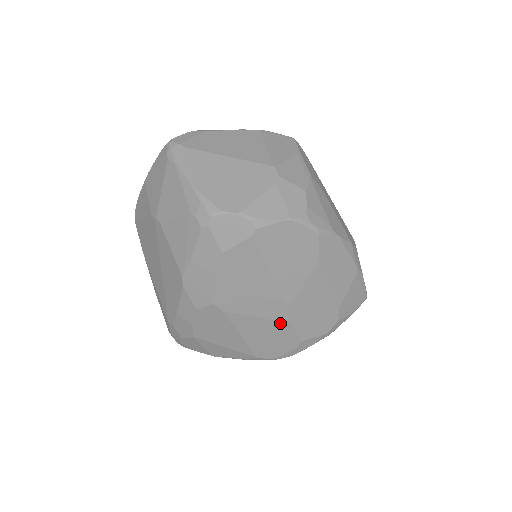
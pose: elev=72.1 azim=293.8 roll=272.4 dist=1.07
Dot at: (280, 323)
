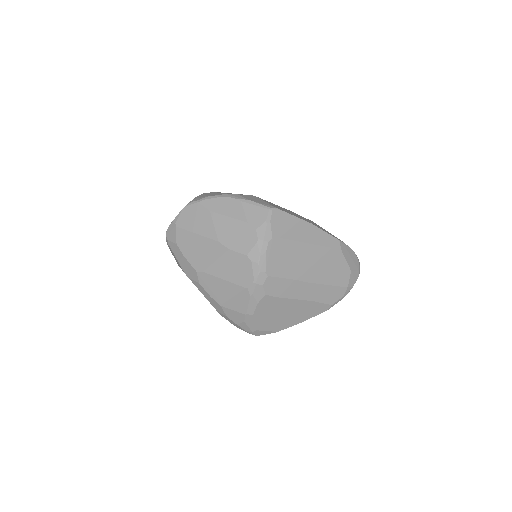
Dot at: (226, 254)
